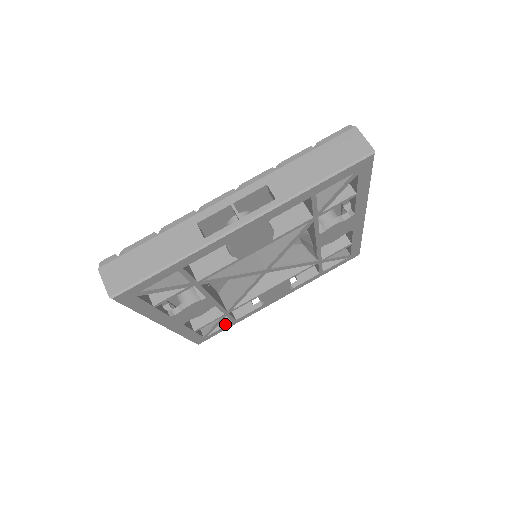
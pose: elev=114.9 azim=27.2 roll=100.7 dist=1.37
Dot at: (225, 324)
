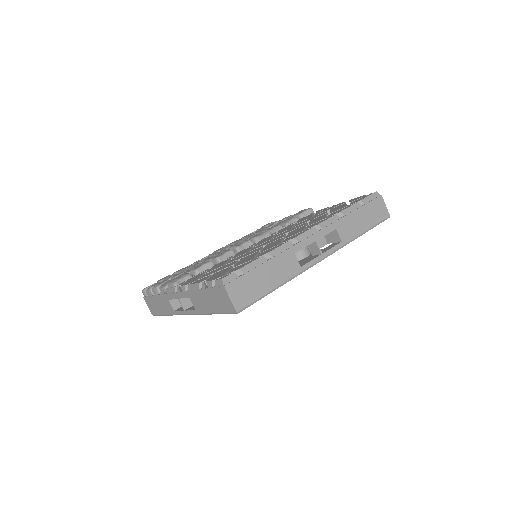
Dot at: occluded
